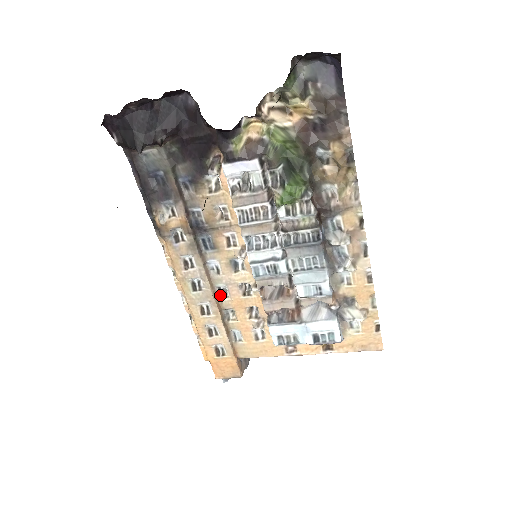
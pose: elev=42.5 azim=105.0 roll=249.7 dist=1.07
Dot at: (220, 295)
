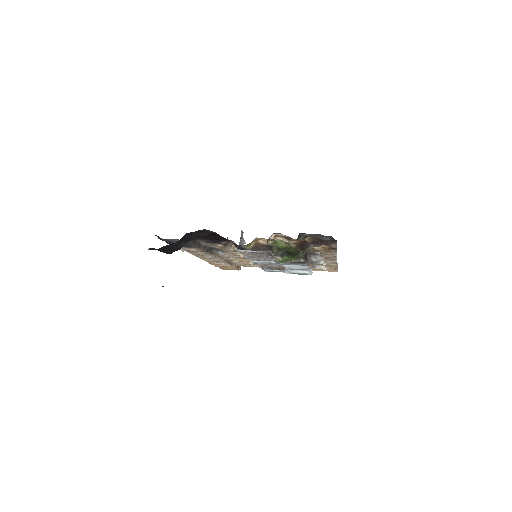
Dot at: (227, 257)
